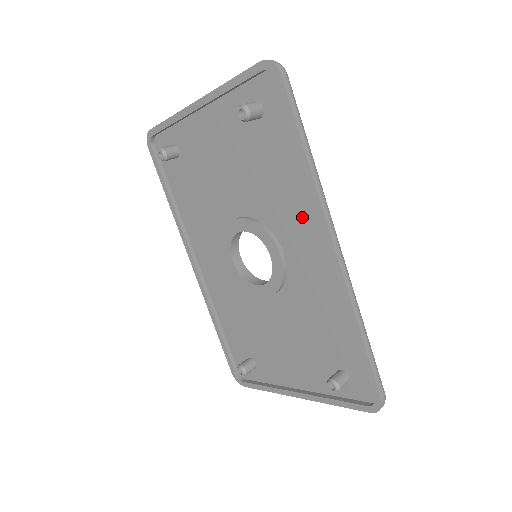
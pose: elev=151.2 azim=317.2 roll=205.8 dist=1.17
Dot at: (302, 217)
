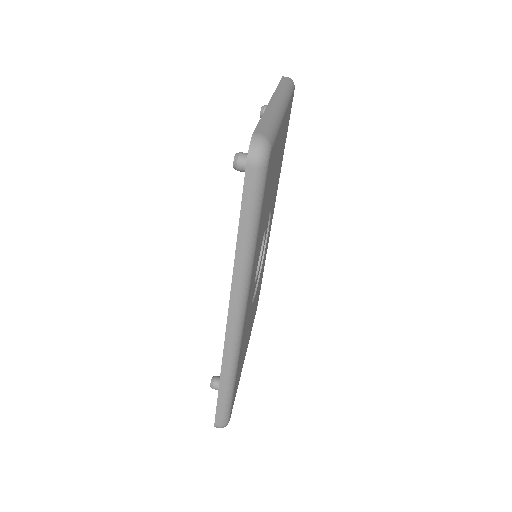
Dot at: occluded
